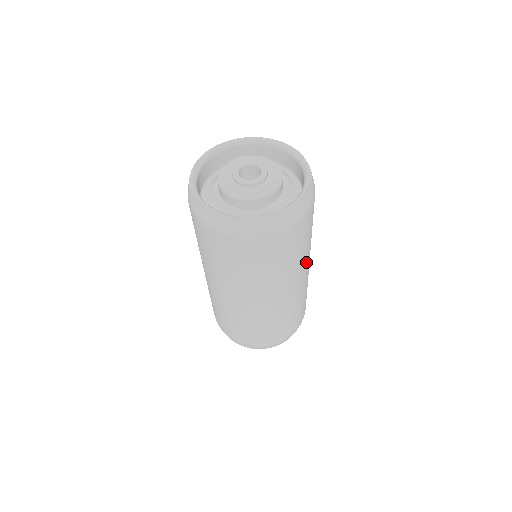
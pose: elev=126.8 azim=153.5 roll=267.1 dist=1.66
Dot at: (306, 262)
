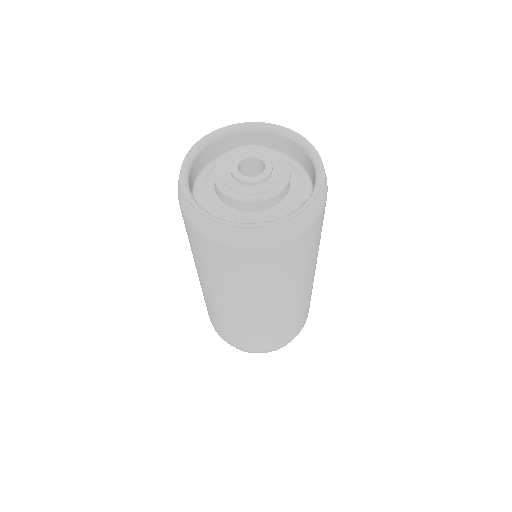
Dot at: (276, 296)
